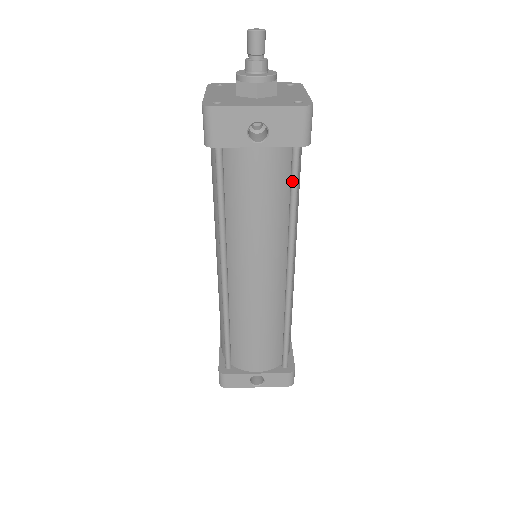
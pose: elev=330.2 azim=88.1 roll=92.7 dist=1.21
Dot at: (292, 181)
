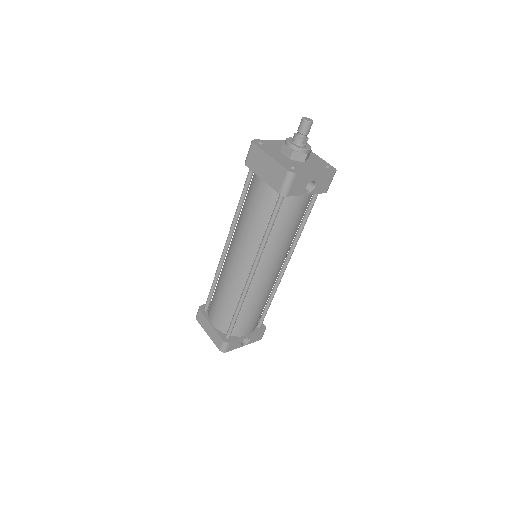
Dot at: (309, 211)
